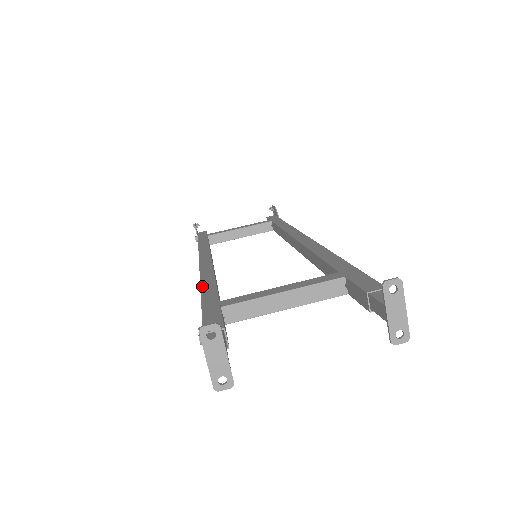
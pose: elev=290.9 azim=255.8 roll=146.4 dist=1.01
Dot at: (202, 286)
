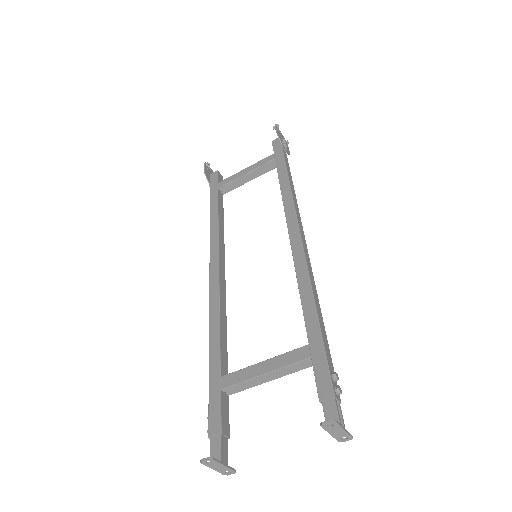
Dot at: (210, 337)
